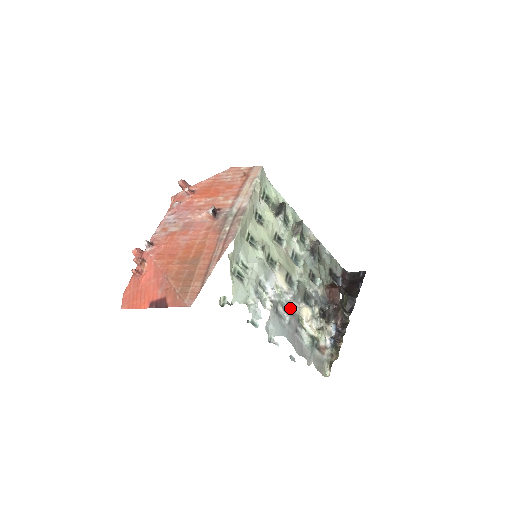
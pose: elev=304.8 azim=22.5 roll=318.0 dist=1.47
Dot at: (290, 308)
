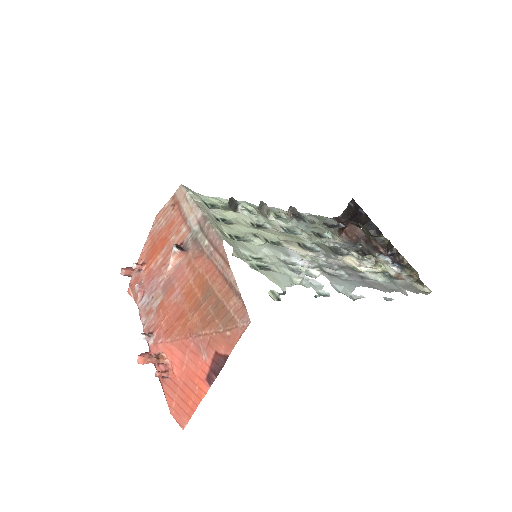
Dot at: (334, 265)
